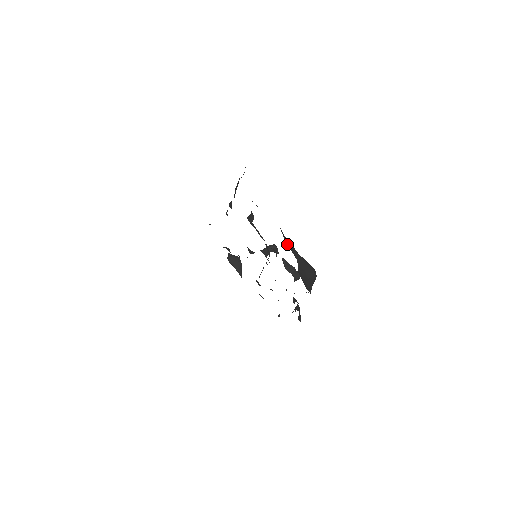
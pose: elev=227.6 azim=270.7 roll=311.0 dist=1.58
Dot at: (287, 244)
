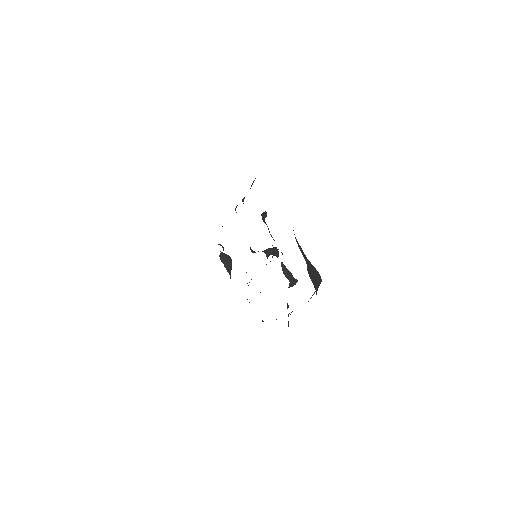
Dot at: (298, 246)
